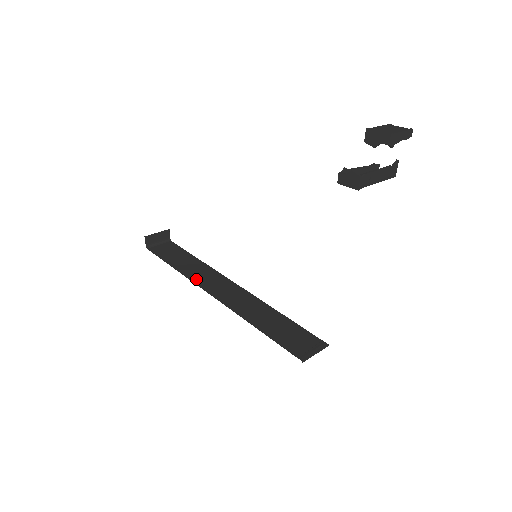
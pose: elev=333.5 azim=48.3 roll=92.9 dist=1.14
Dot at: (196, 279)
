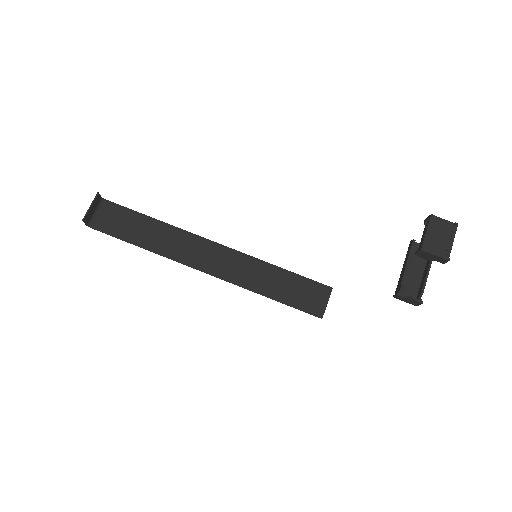
Dot at: (176, 255)
